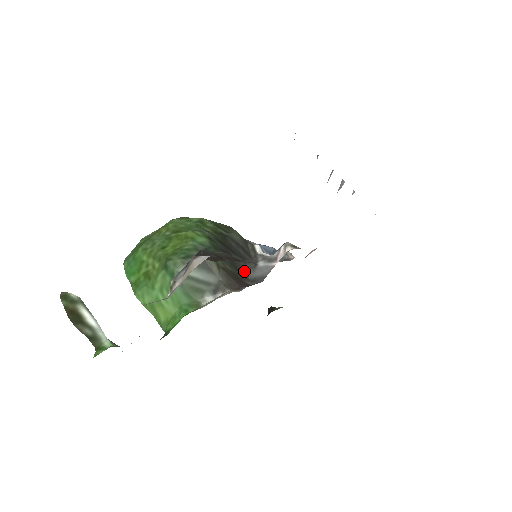
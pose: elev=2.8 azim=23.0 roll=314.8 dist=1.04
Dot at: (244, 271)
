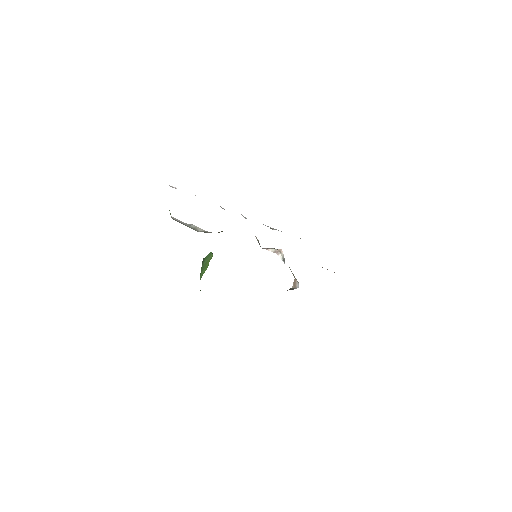
Dot at: occluded
